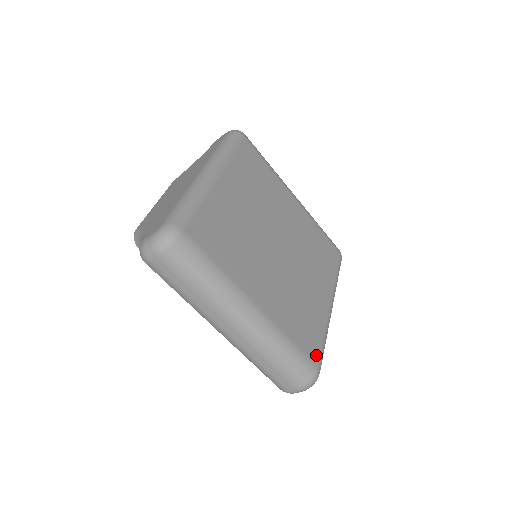
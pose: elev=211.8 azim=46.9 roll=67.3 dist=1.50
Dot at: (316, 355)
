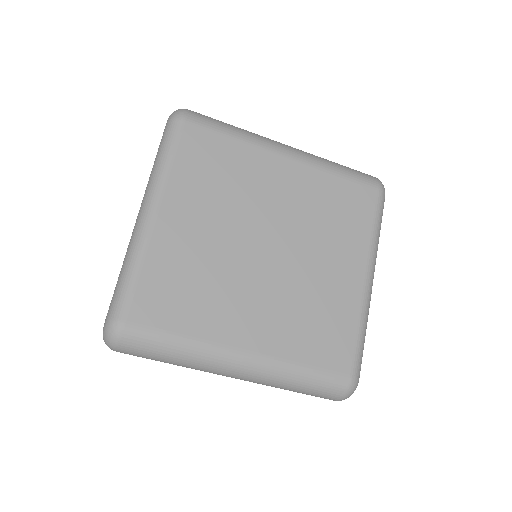
Dot at: (347, 363)
